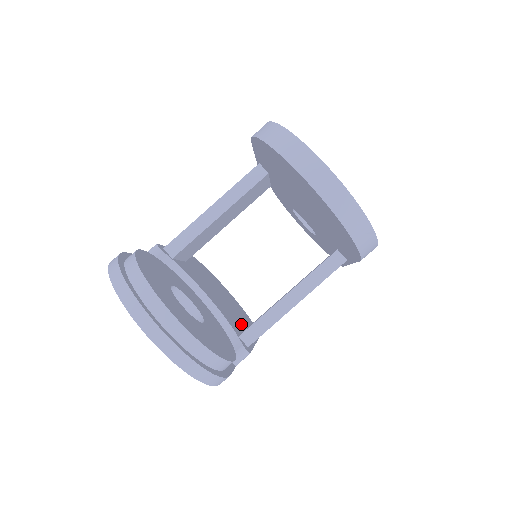
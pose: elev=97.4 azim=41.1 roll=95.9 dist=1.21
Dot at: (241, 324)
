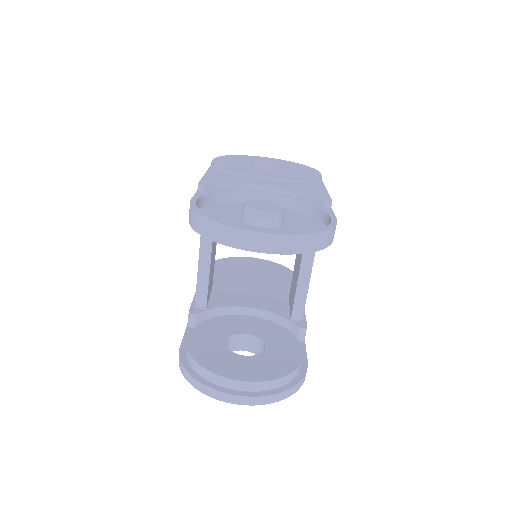
Dot at: (283, 294)
